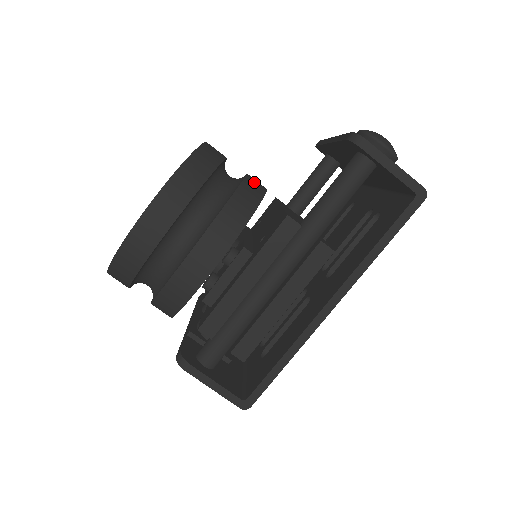
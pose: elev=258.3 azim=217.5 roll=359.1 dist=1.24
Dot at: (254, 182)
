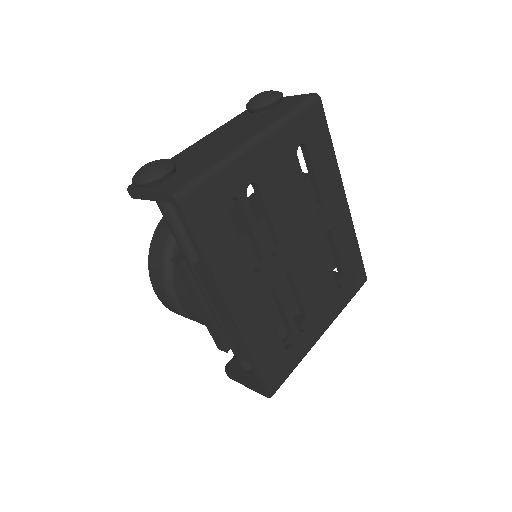
Dot at: occluded
